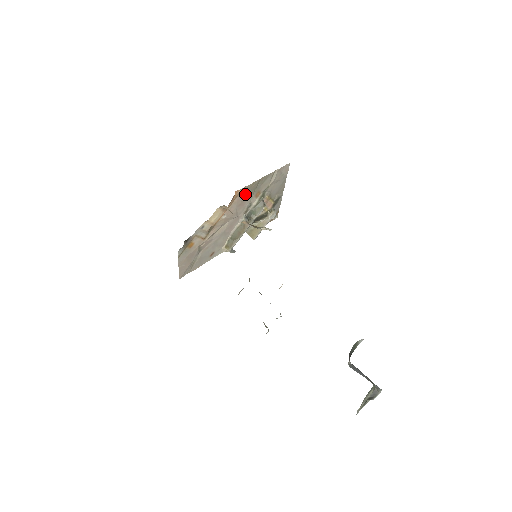
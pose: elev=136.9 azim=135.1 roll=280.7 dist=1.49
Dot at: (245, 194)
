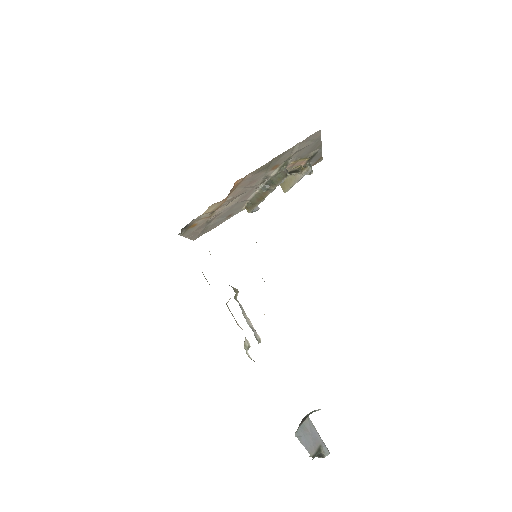
Dot at: (253, 176)
